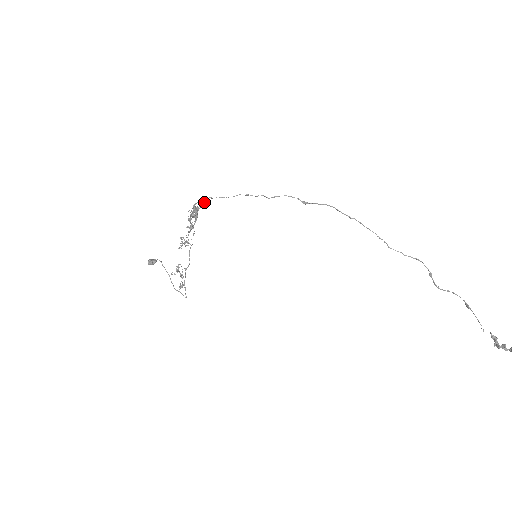
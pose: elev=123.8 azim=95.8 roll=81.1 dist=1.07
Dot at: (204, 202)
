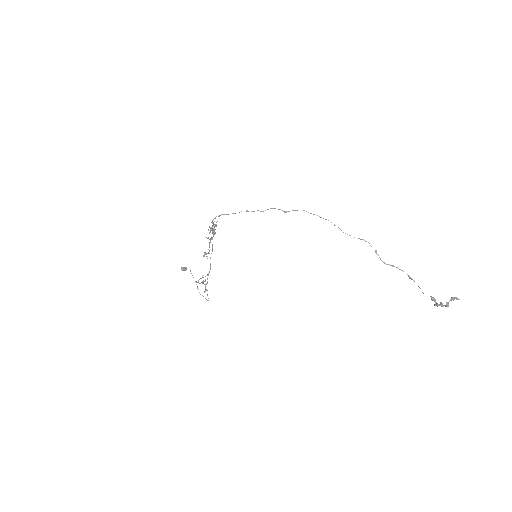
Dot at: occluded
